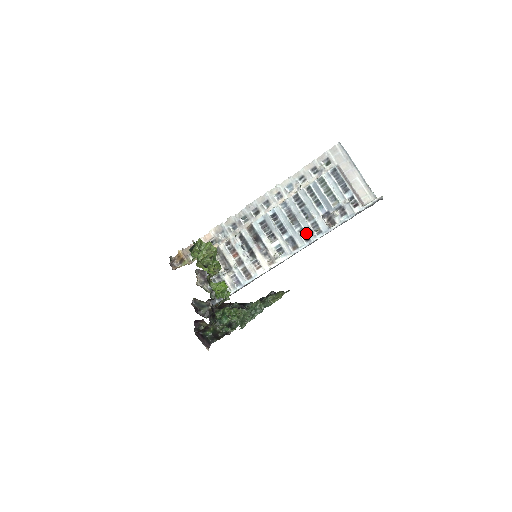
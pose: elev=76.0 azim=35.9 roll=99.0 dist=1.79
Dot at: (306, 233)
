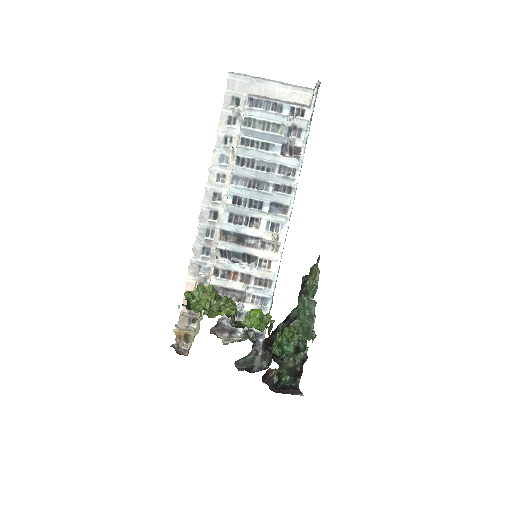
Dot at: (282, 185)
